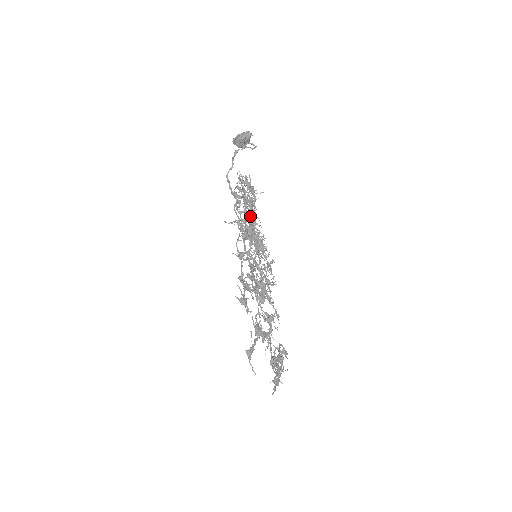
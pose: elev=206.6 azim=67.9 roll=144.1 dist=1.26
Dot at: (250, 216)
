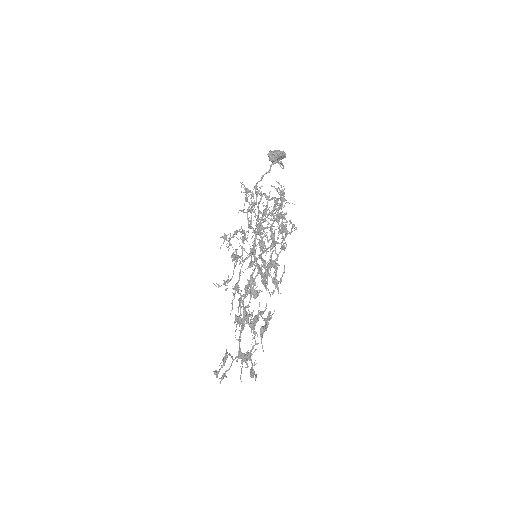
Dot at: (284, 216)
